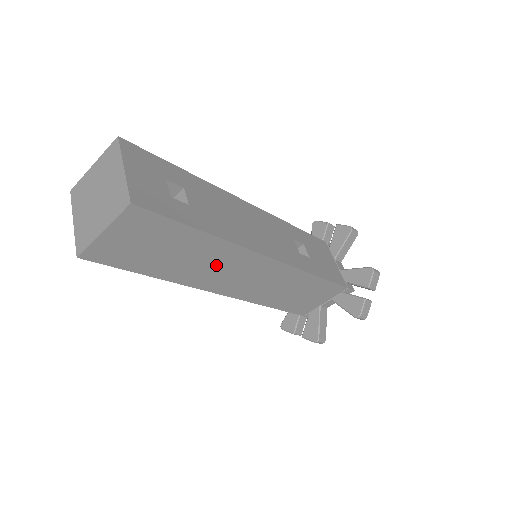
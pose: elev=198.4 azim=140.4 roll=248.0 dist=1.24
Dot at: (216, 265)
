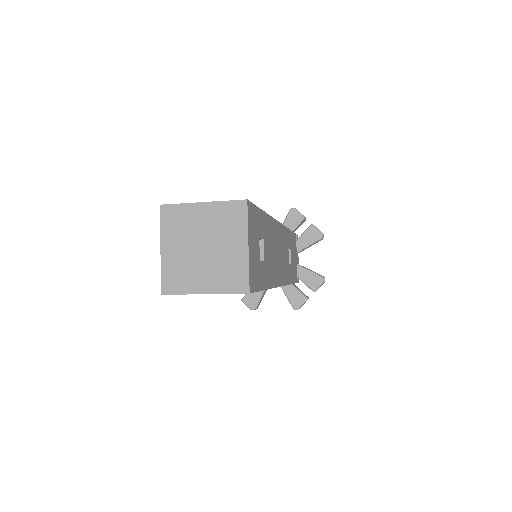
Dot at: occluded
